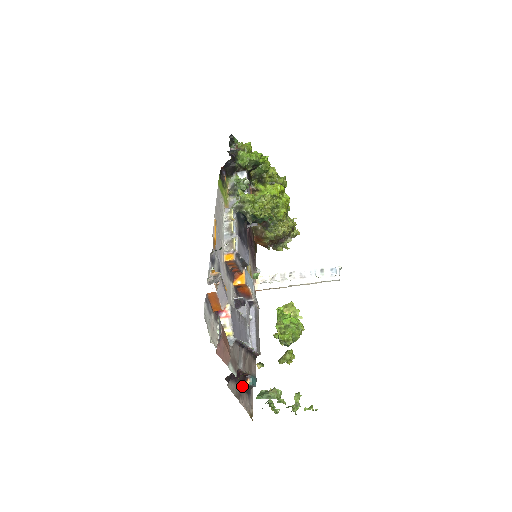
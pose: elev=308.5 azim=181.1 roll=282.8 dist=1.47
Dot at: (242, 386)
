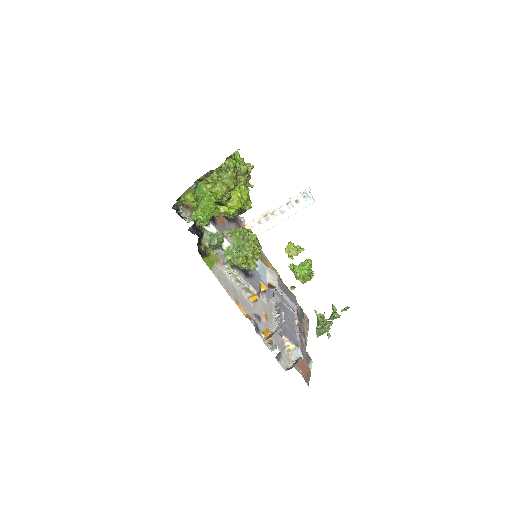
Dot at: occluded
